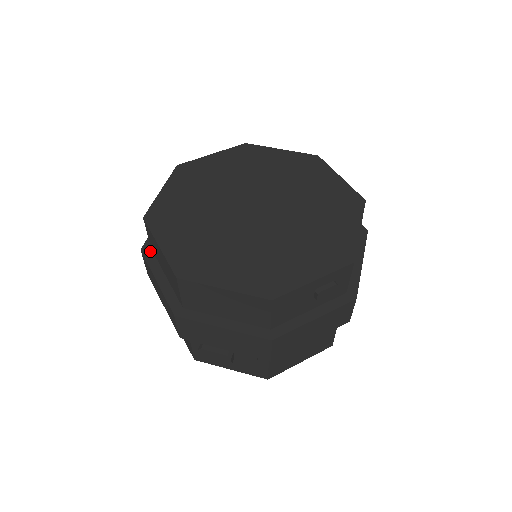
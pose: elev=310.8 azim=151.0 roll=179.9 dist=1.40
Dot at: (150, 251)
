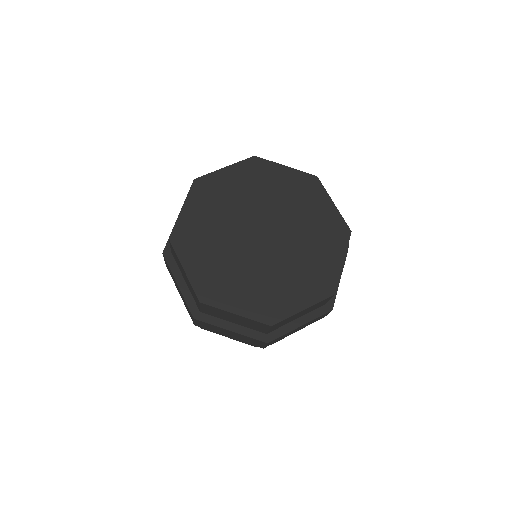
Dot at: (201, 314)
